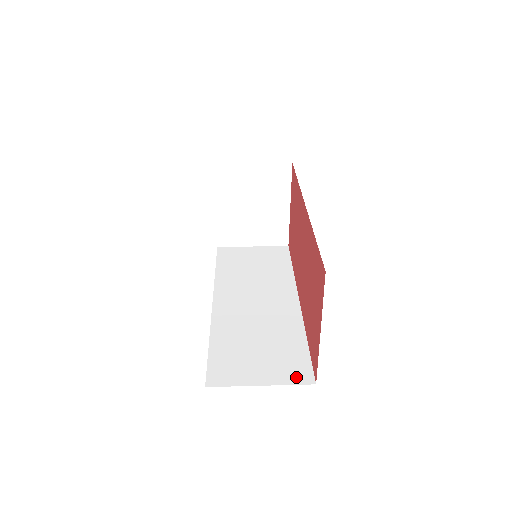
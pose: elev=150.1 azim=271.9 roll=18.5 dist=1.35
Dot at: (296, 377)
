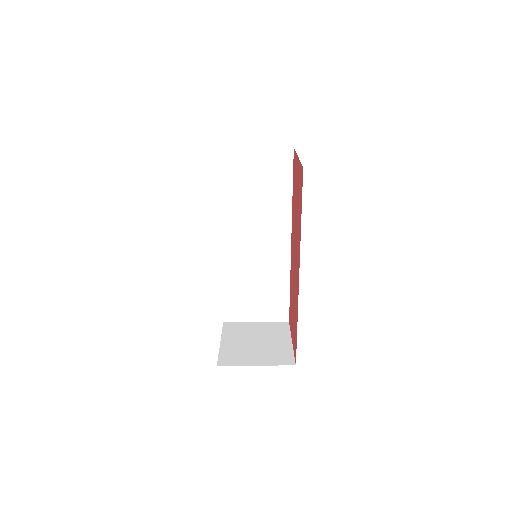
Dot at: (278, 317)
